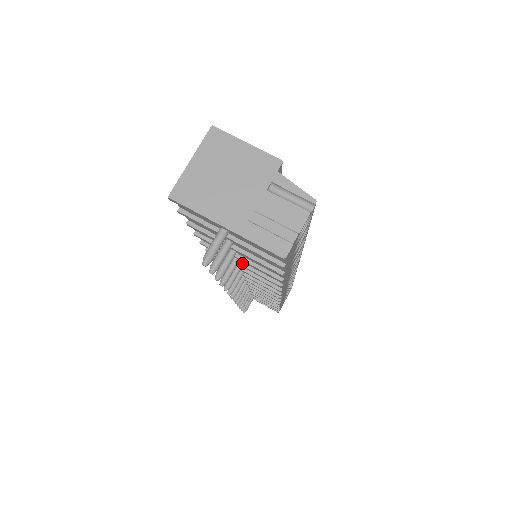
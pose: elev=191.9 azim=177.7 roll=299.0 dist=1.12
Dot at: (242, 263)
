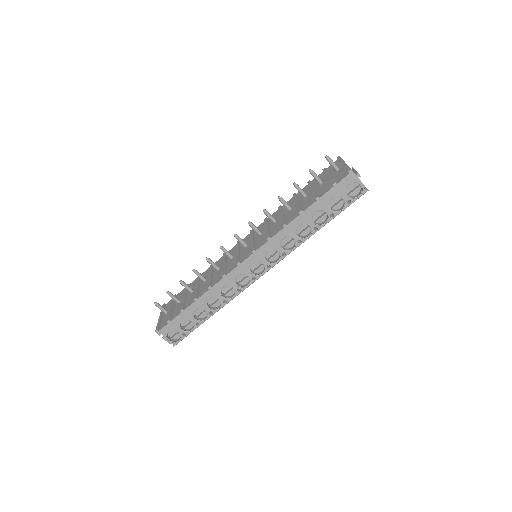
Dot at: (284, 215)
